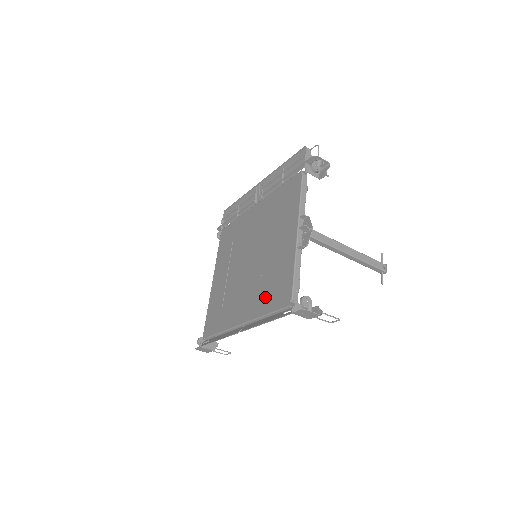
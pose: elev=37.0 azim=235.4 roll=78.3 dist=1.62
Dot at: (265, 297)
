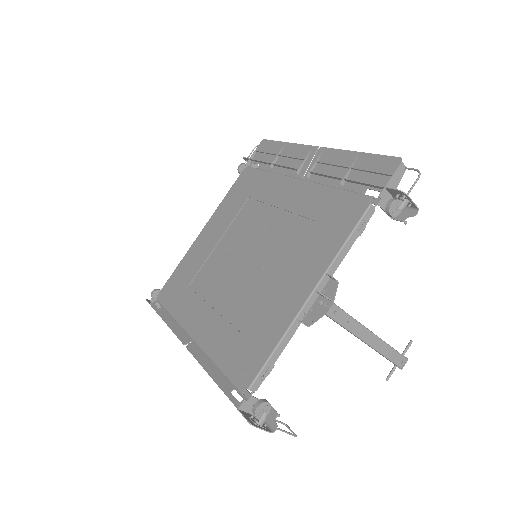
Dot at: (229, 339)
